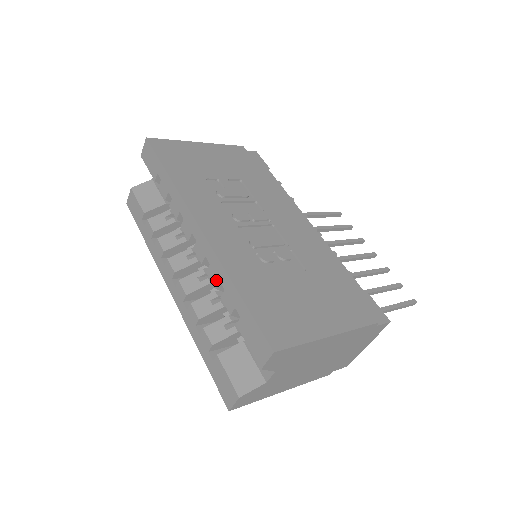
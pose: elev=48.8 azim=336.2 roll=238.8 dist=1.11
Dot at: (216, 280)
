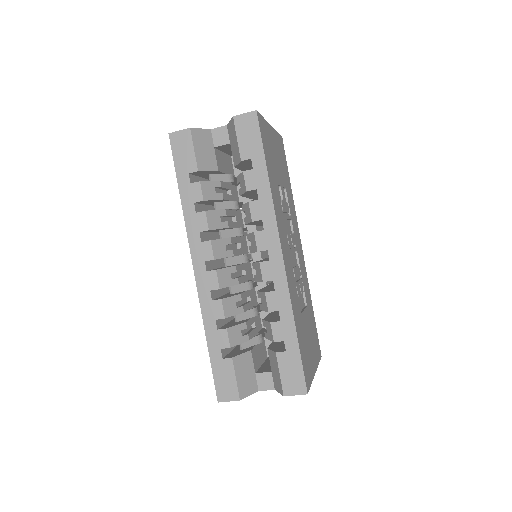
Dot at: (275, 307)
